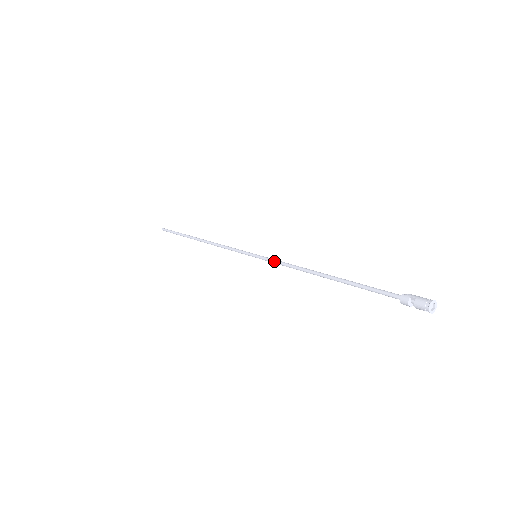
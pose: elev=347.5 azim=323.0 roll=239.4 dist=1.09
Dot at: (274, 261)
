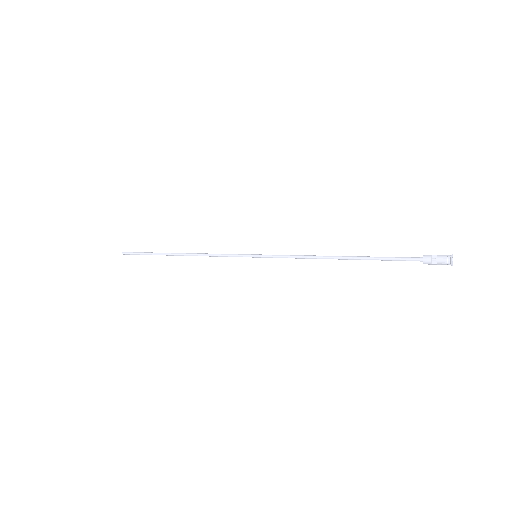
Dot at: (281, 255)
